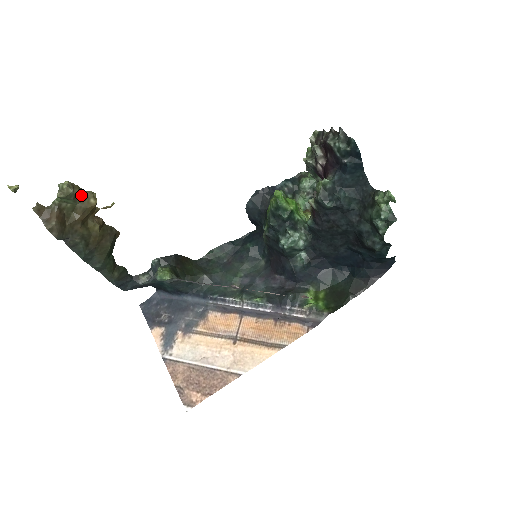
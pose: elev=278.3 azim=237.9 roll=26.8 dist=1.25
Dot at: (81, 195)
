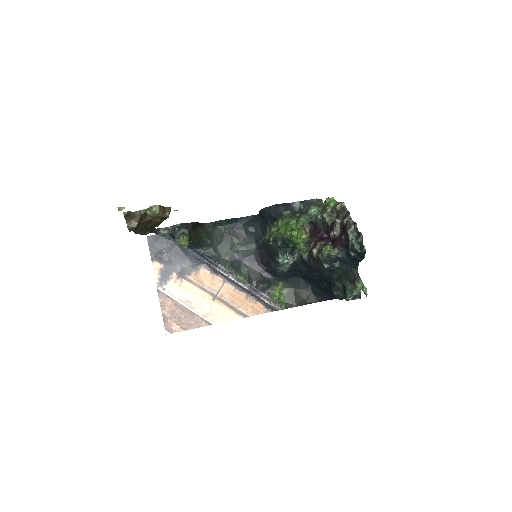
Dot at: (162, 212)
